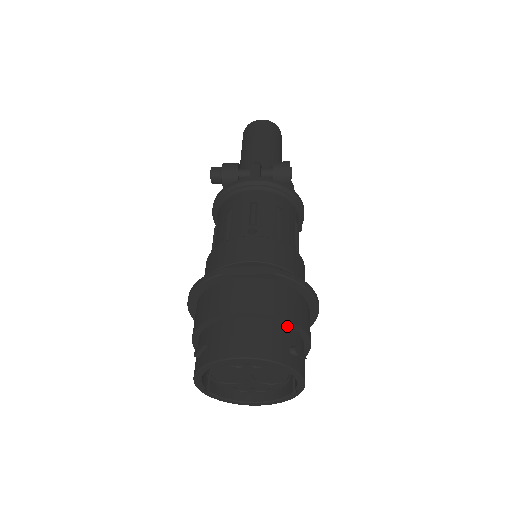
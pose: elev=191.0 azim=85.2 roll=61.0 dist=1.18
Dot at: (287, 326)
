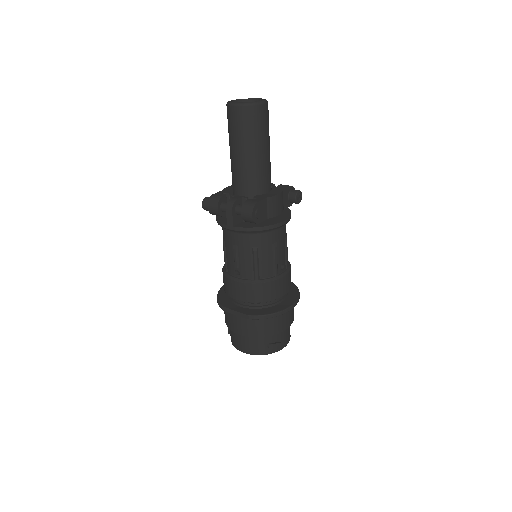
Dot at: (264, 335)
